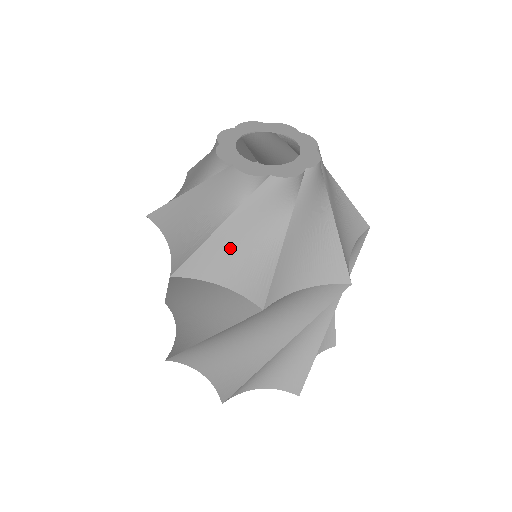
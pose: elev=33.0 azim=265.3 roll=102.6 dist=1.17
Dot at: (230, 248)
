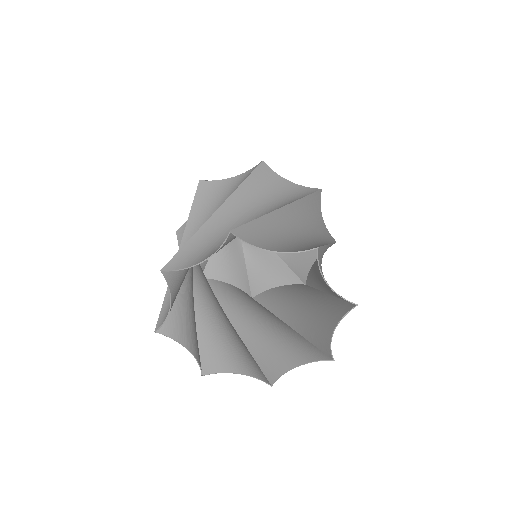
Dot at: occluded
